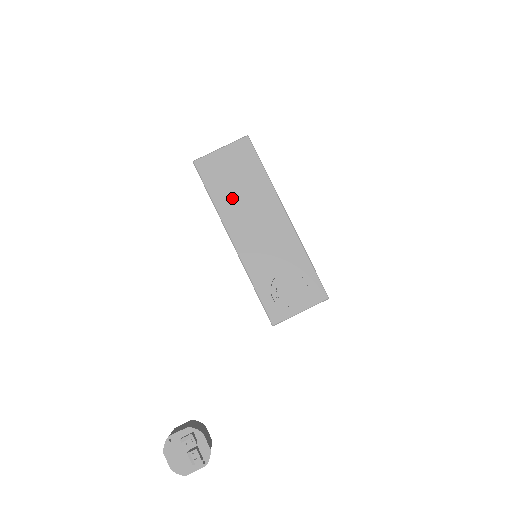
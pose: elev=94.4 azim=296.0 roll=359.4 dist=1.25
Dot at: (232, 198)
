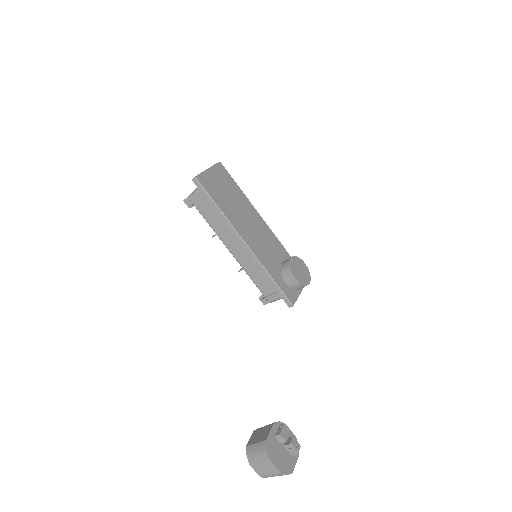
Dot at: (231, 208)
